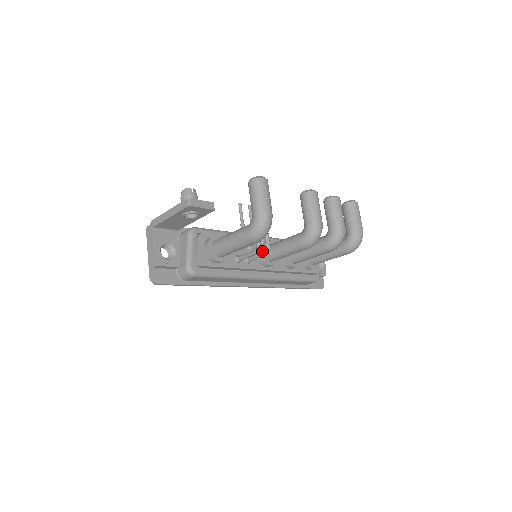
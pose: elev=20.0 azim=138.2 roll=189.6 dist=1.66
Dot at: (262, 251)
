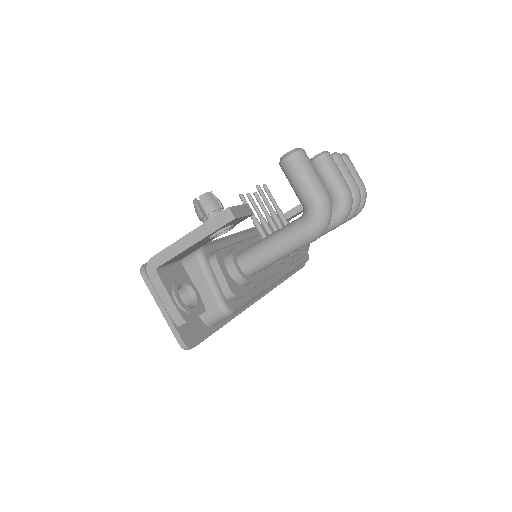
Dot at: occluded
